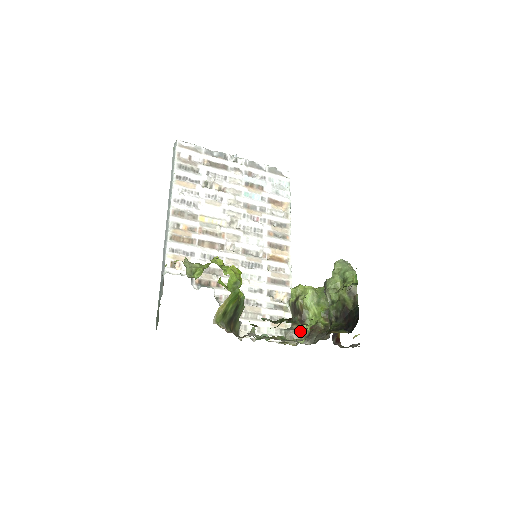
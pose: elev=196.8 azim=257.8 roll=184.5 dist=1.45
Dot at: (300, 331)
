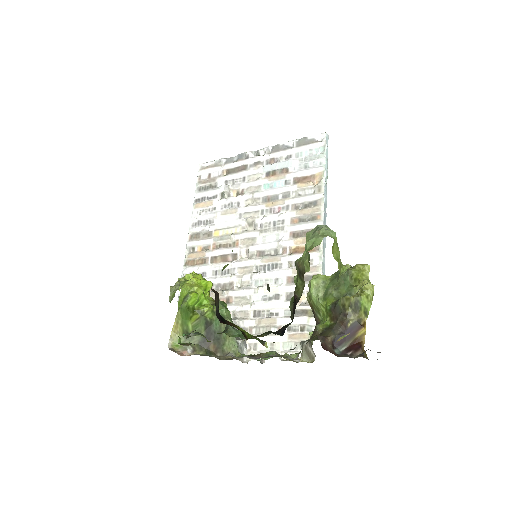
Dot at: (310, 341)
